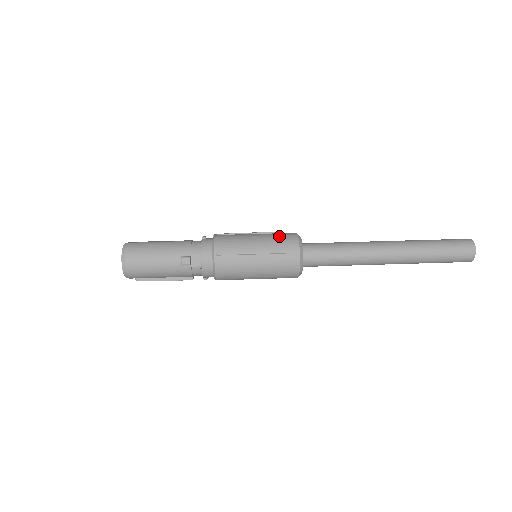
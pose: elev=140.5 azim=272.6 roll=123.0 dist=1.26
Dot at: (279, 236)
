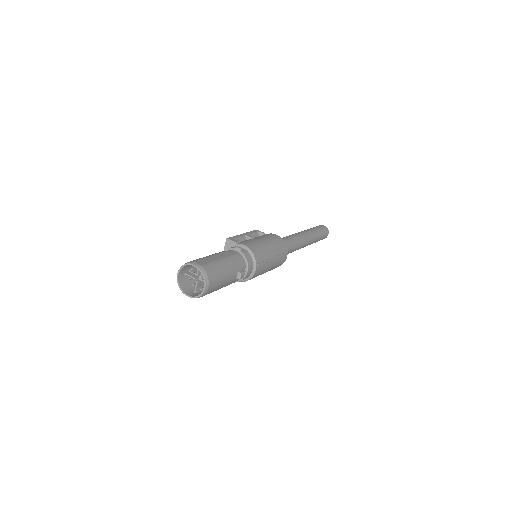
Dot at: (276, 241)
